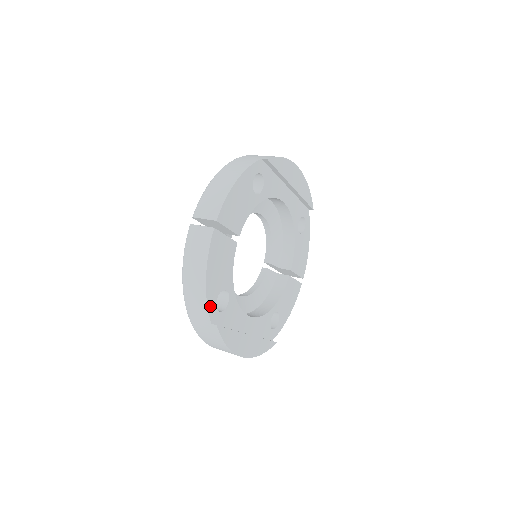
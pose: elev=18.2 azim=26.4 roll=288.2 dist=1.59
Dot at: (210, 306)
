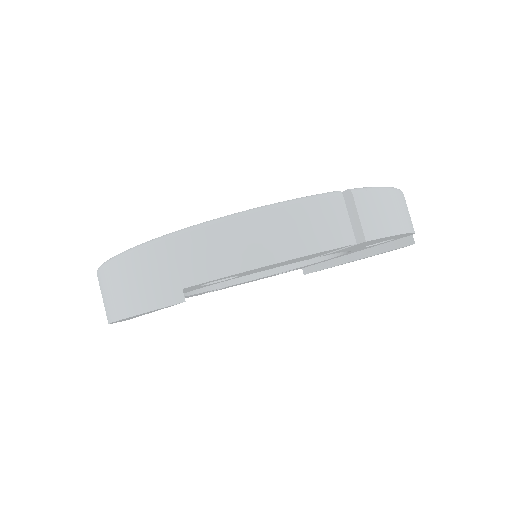
Dot at: (217, 279)
